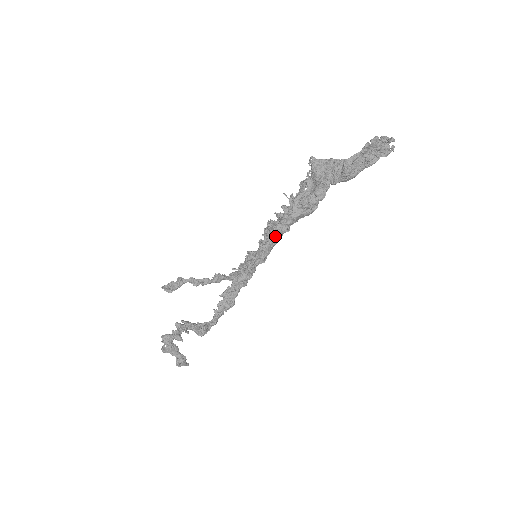
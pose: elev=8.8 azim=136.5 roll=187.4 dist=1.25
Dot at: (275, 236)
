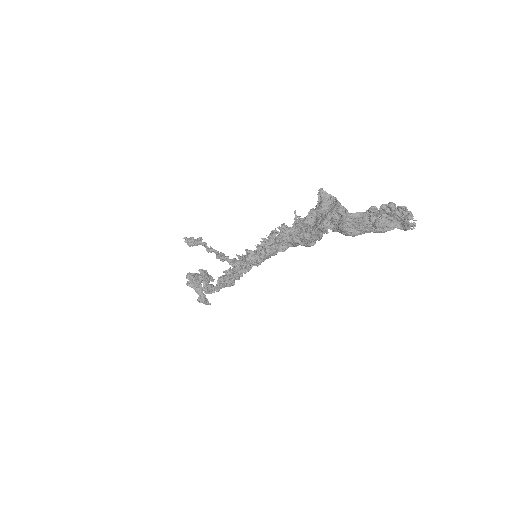
Dot at: (269, 249)
